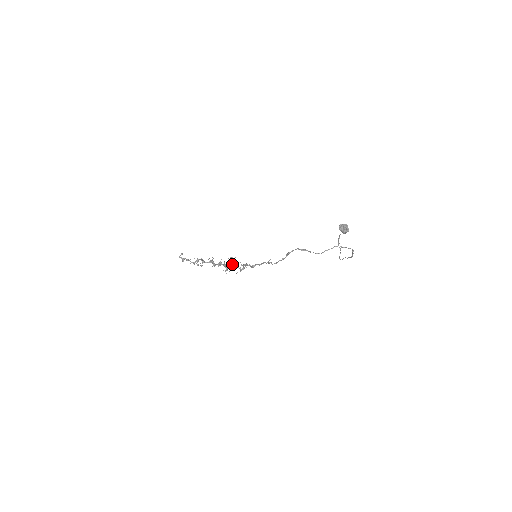
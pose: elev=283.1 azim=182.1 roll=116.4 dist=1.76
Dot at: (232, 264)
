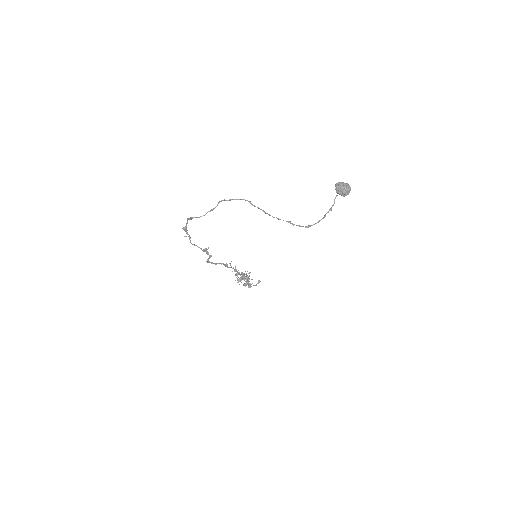
Dot at: (242, 272)
